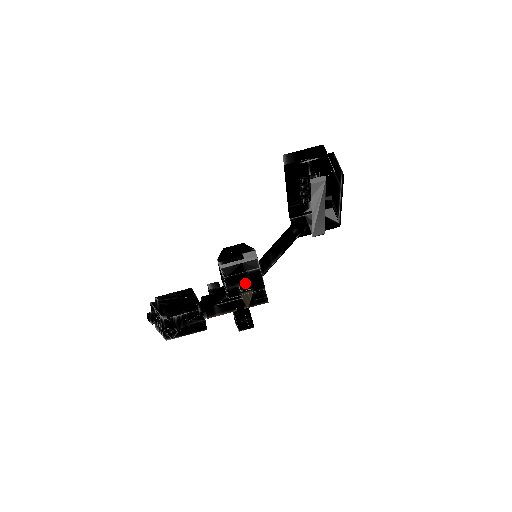
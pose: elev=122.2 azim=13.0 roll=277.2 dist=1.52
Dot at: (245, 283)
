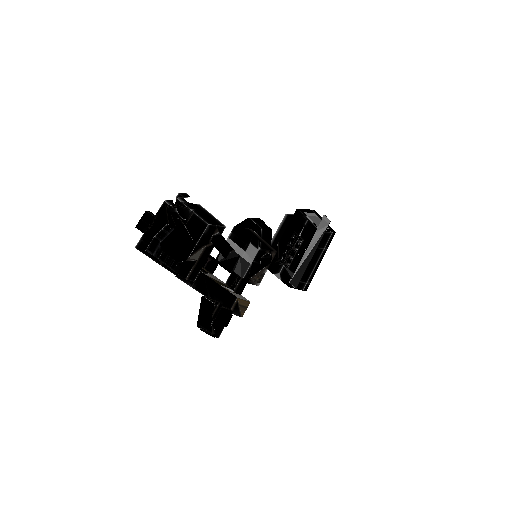
Dot at: (237, 274)
